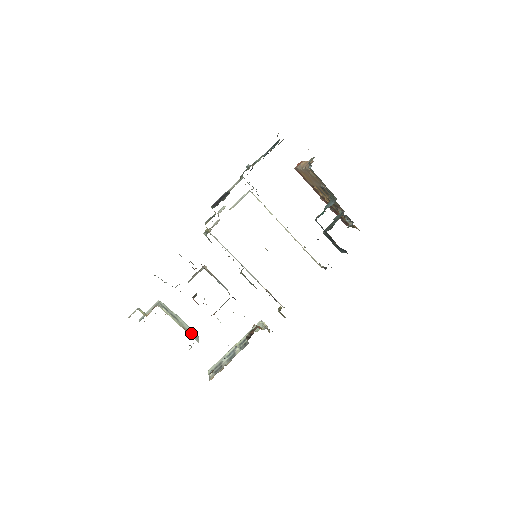
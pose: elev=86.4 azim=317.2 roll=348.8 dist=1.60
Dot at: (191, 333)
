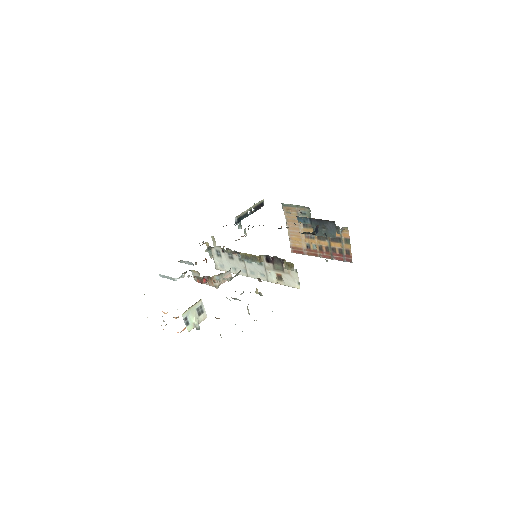
Dot at: occluded
